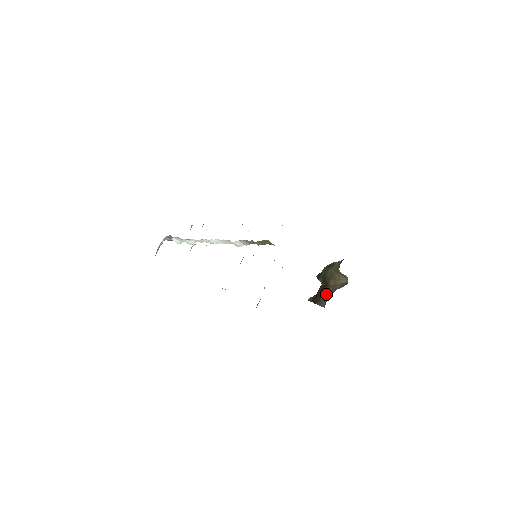
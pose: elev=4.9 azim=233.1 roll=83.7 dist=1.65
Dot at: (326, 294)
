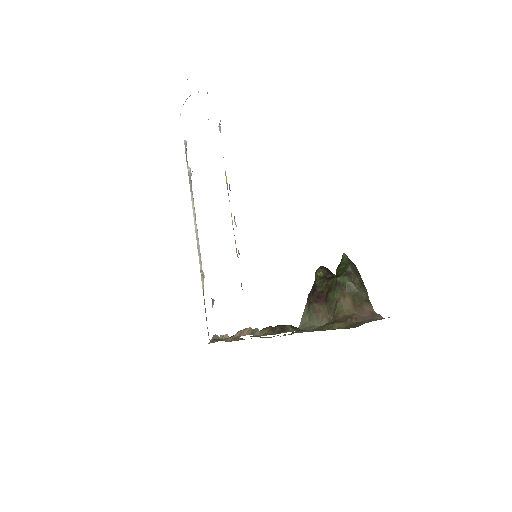
Dot at: (314, 311)
